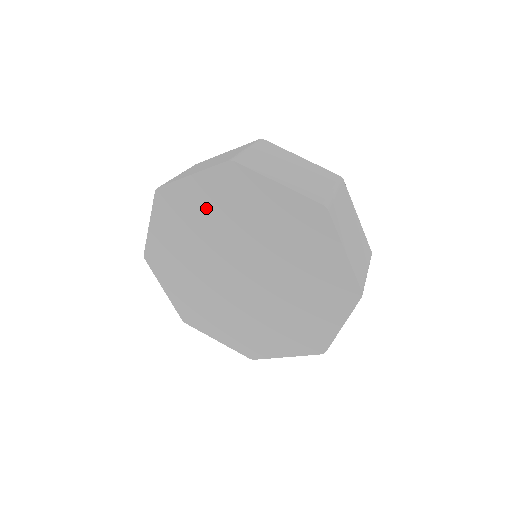
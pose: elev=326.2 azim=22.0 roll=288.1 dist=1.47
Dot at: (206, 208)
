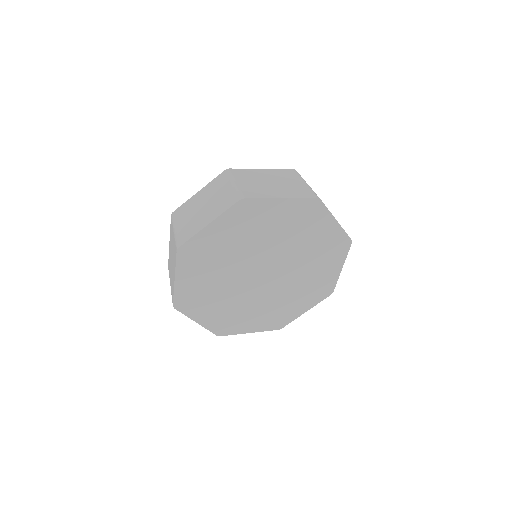
Dot at: (274, 224)
